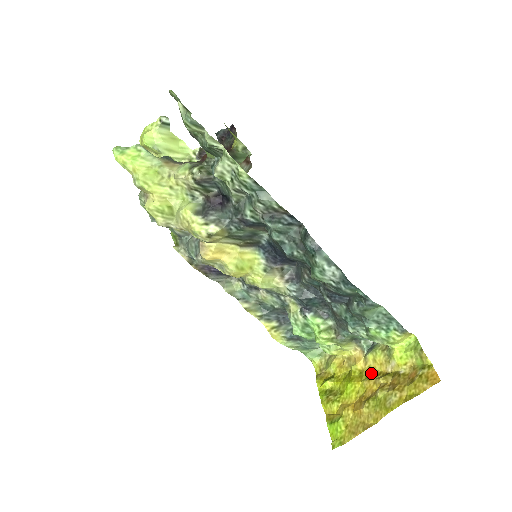
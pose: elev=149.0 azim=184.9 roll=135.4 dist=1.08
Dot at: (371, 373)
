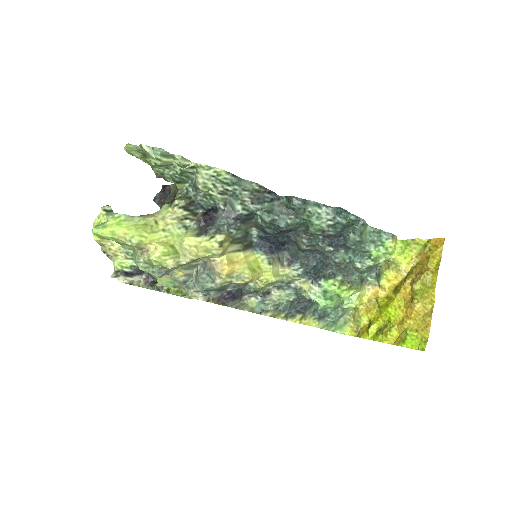
Dot at: (395, 289)
